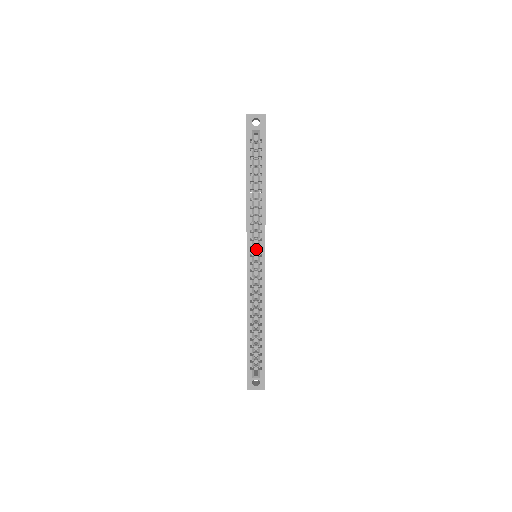
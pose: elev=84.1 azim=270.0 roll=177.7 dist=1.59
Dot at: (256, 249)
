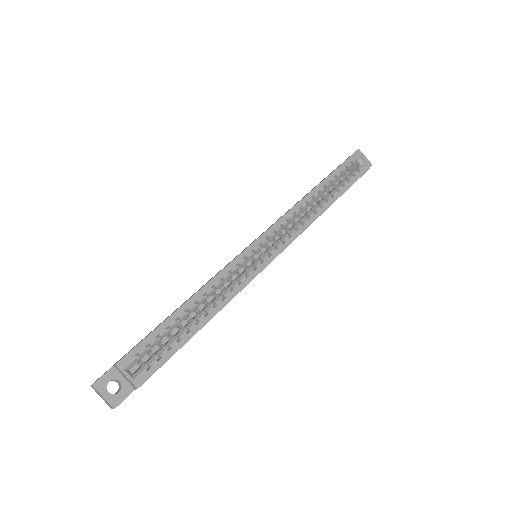
Dot at: (266, 247)
